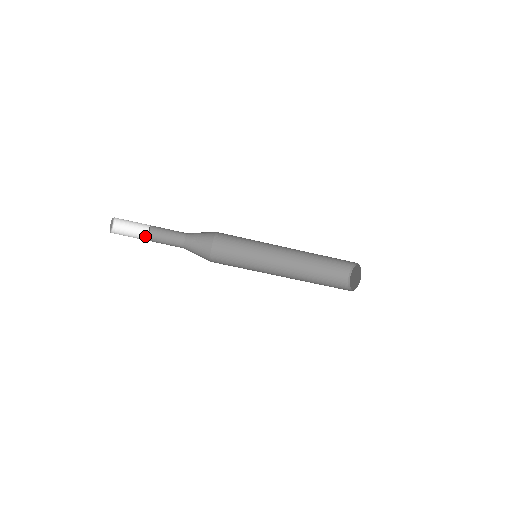
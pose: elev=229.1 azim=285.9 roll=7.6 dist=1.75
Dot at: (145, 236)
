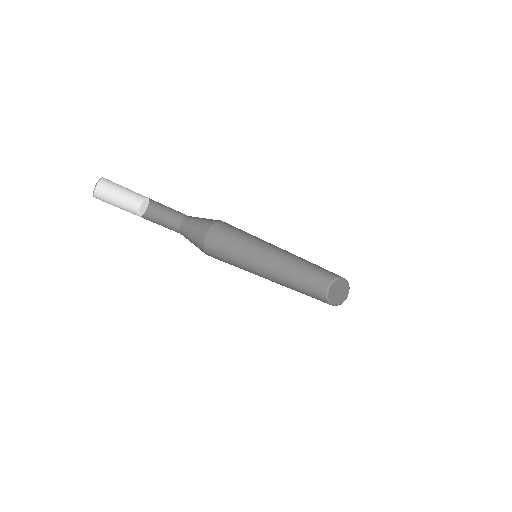
Dot at: (136, 206)
